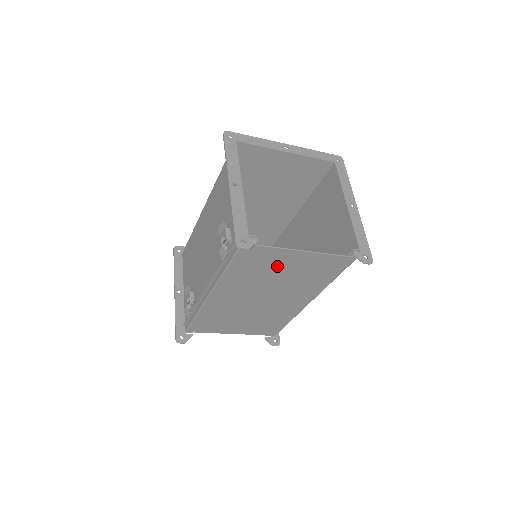
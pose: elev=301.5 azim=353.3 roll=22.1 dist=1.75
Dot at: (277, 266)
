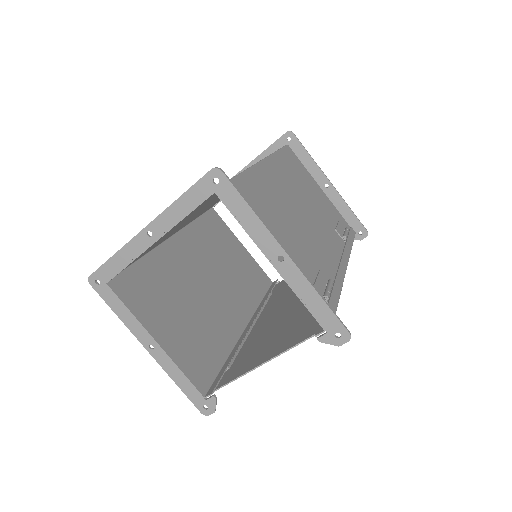
Dot at: (263, 348)
